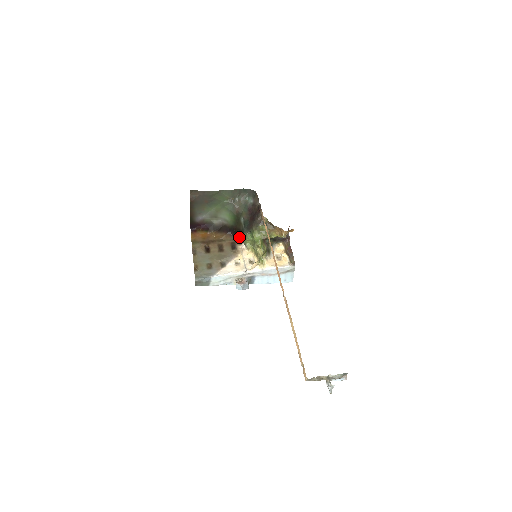
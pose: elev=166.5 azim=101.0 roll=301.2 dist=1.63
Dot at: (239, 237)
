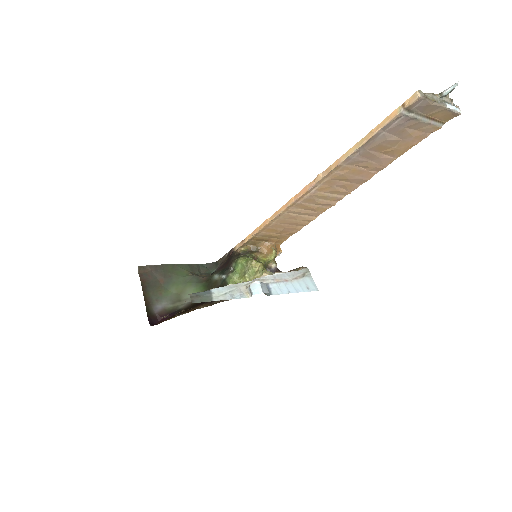
Dot at: occluded
